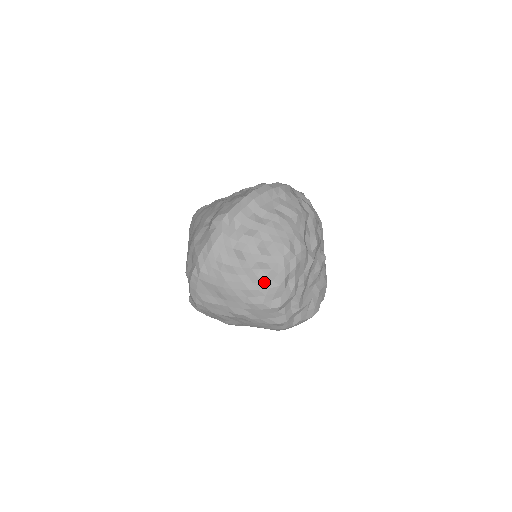
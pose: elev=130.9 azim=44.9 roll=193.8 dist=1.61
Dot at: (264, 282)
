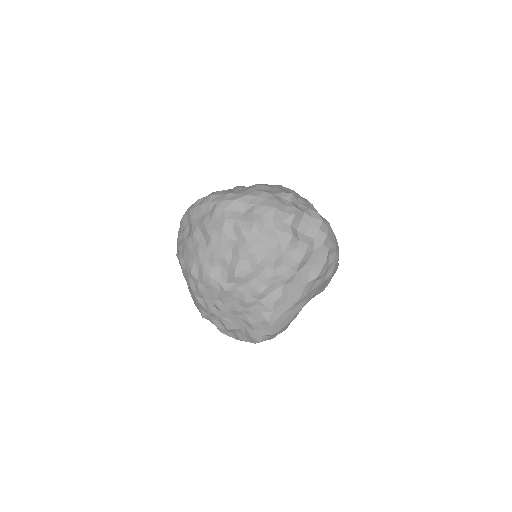
Dot at: (189, 289)
